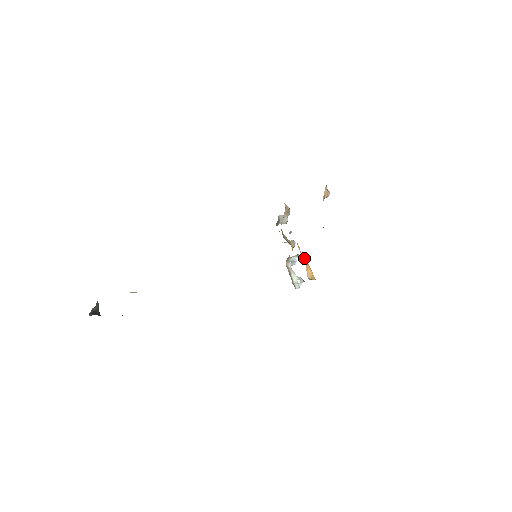
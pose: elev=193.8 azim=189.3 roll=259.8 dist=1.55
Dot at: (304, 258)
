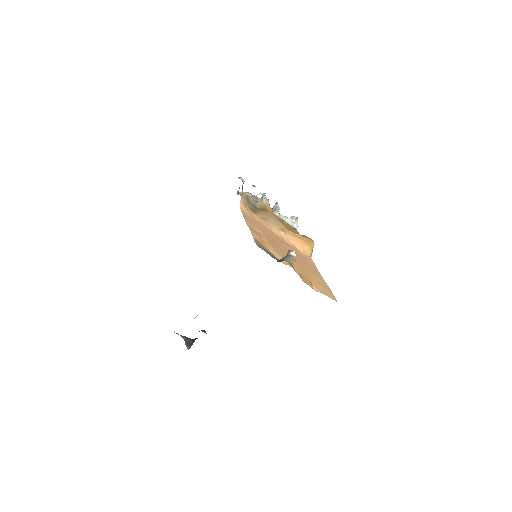
Dot at: (294, 240)
